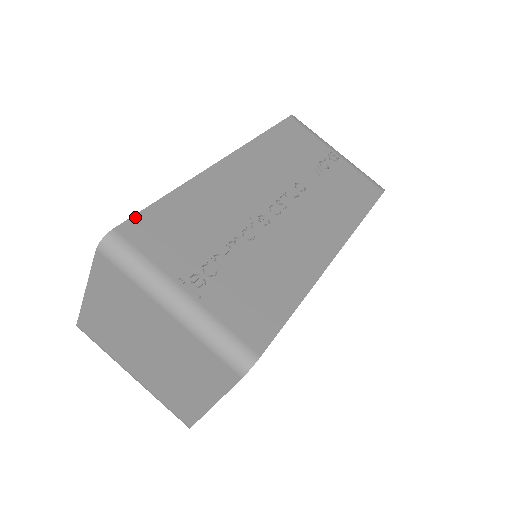
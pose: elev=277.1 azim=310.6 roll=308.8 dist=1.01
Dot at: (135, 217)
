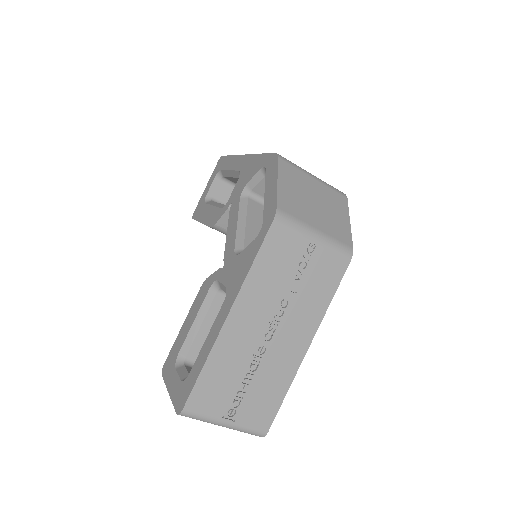
Dot at: (190, 396)
